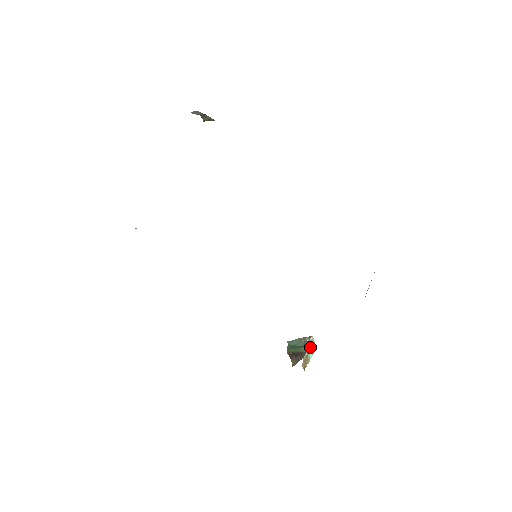
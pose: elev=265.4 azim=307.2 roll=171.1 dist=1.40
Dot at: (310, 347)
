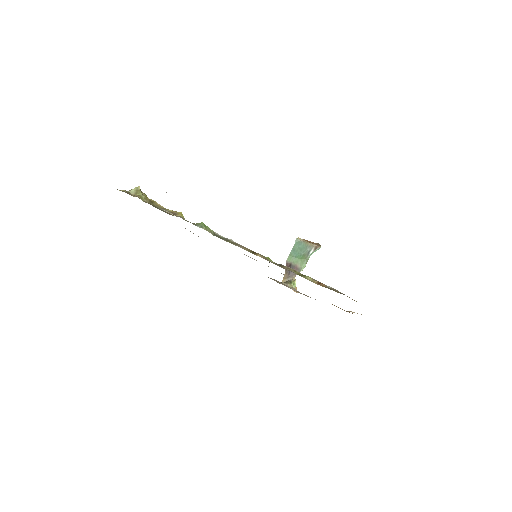
Dot at: occluded
